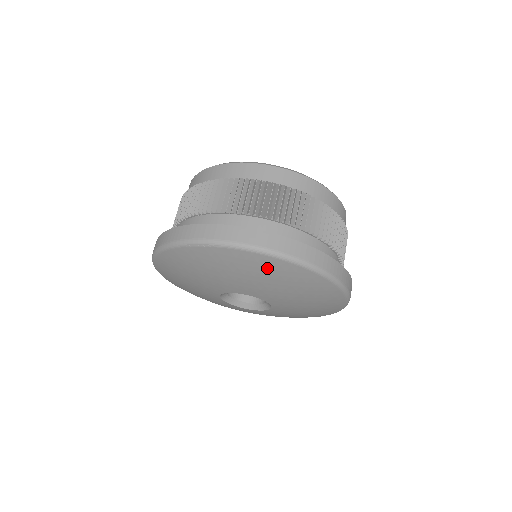
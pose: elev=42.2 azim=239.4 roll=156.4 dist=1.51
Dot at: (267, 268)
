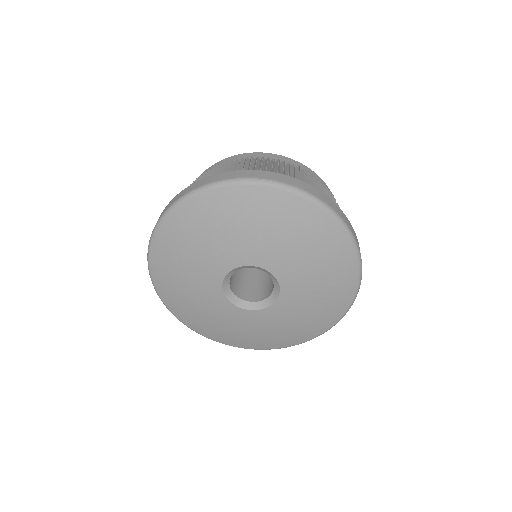
Dot at: (207, 211)
